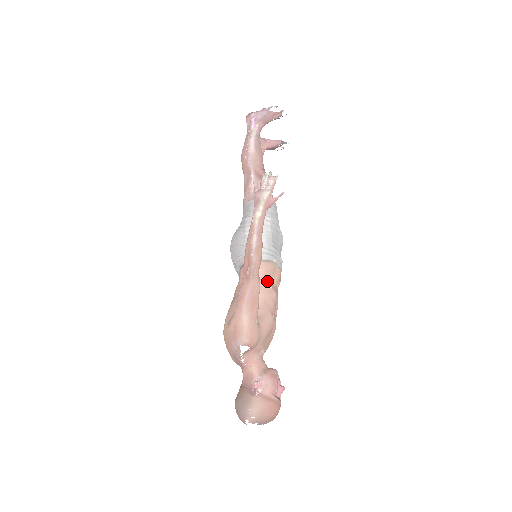
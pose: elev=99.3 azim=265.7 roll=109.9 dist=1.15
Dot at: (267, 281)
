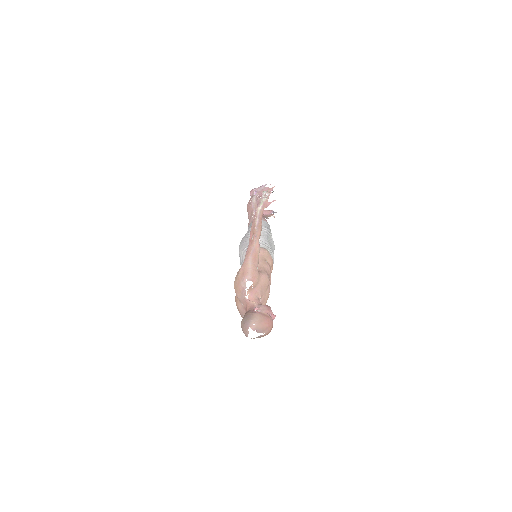
Dot at: (264, 258)
